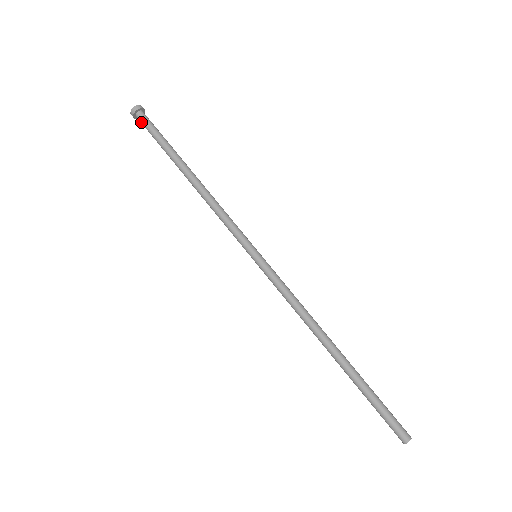
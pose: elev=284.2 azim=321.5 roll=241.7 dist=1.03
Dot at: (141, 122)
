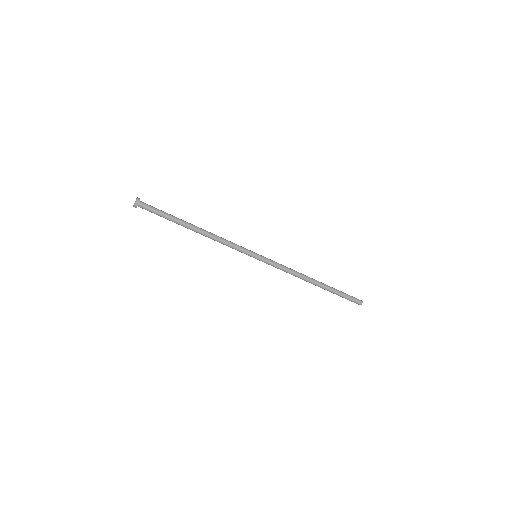
Dot at: occluded
